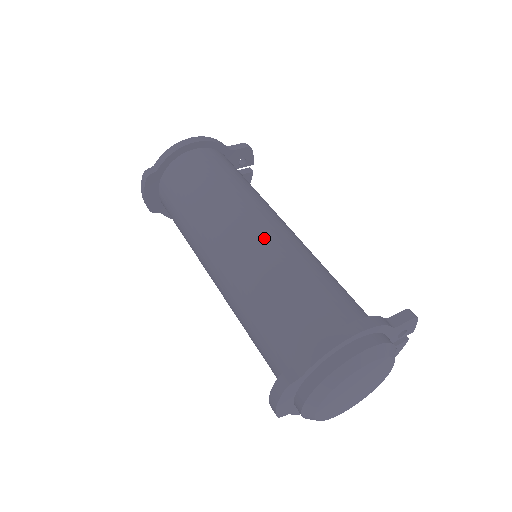
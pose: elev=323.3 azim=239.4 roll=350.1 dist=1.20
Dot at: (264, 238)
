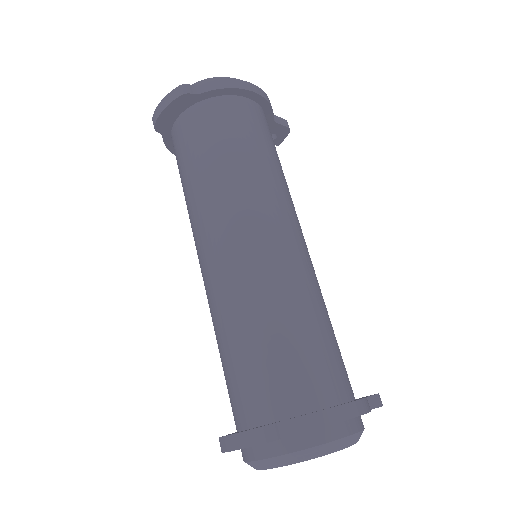
Dot at: (294, 255)
